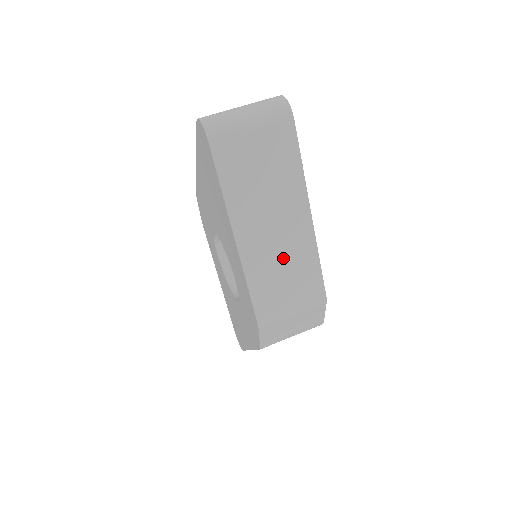
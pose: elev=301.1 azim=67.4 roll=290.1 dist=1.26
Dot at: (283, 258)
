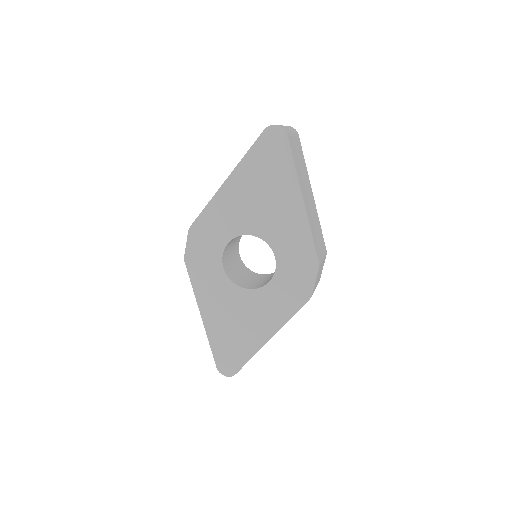
Dot at: (314, 218)
